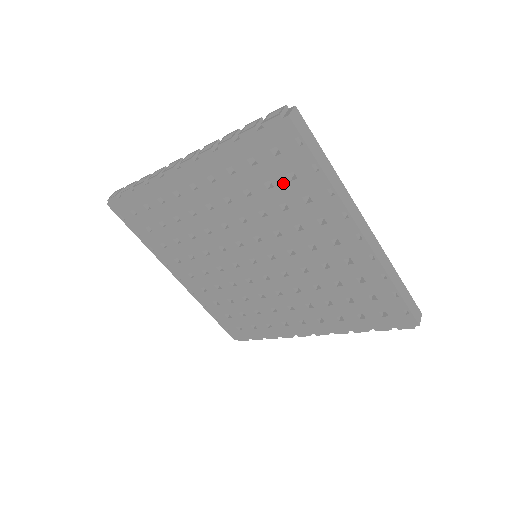
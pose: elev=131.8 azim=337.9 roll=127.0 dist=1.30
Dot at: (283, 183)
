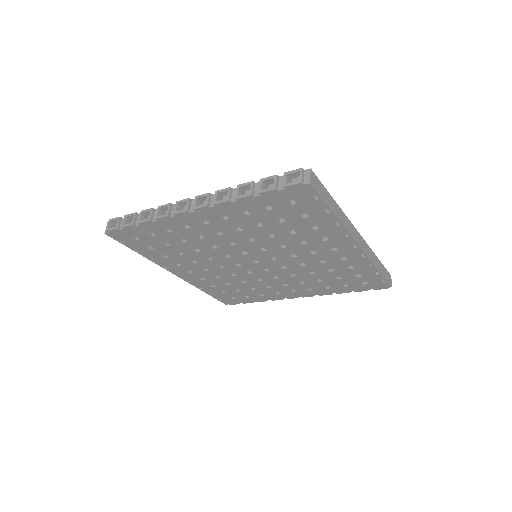
Dot at: (295, 219)
